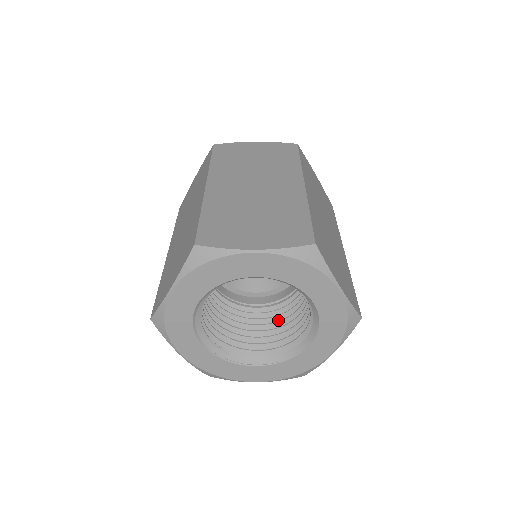
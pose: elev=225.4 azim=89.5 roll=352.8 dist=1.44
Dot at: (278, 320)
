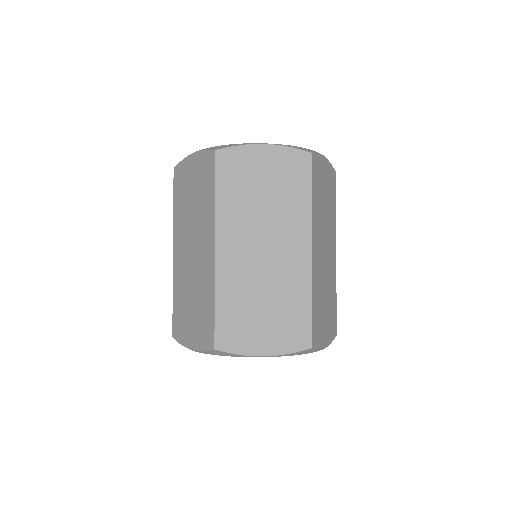
Dot at: occluded
